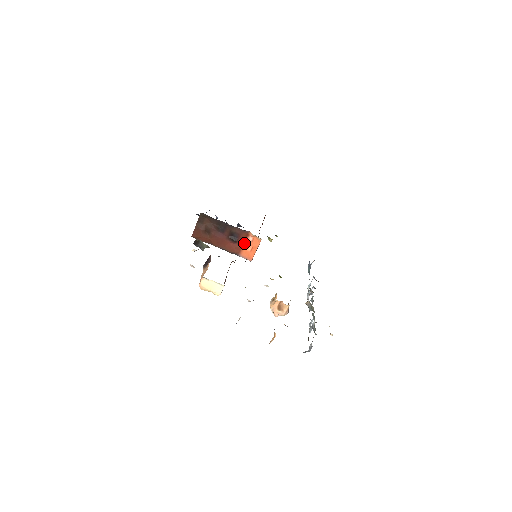
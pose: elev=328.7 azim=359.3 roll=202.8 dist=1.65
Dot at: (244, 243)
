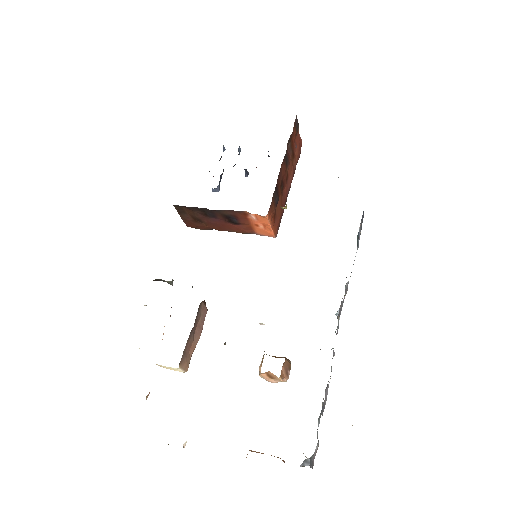
Dot at: (250, 222)
